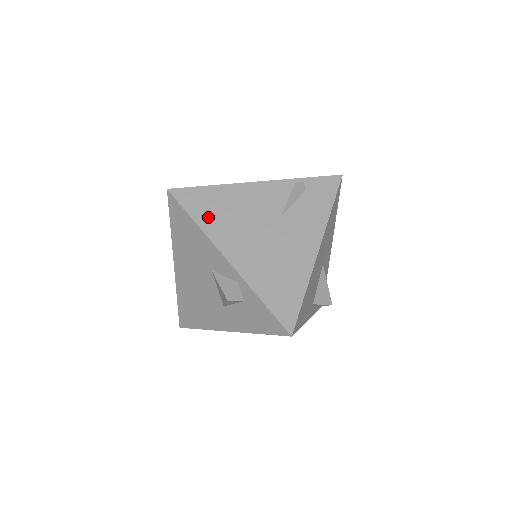
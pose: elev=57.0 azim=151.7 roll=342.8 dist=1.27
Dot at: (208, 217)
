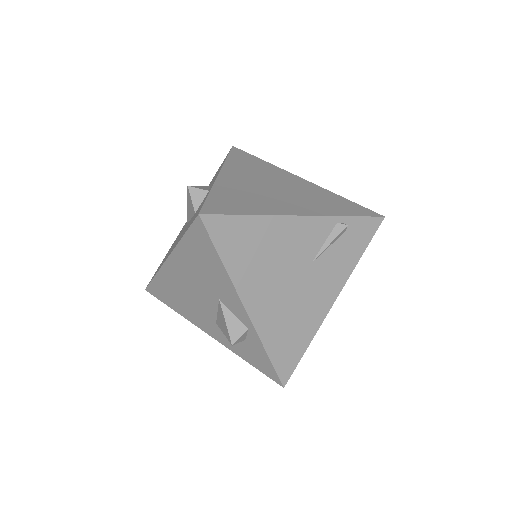
Dot at: (238, 257)
